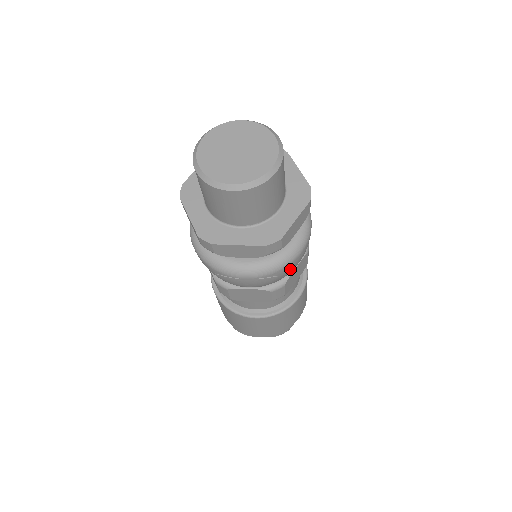
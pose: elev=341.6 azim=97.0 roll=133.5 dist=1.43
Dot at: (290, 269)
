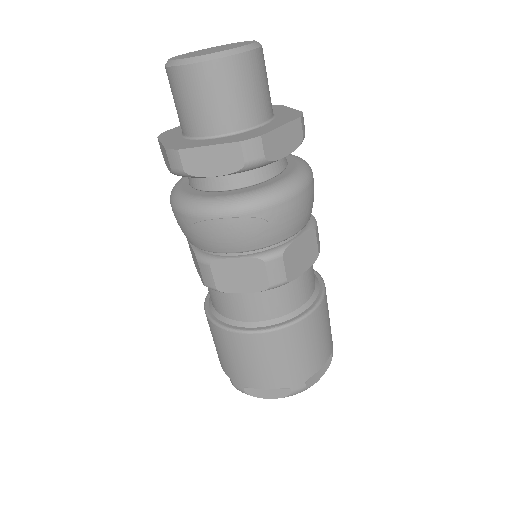
Dot at: (285, 218)
